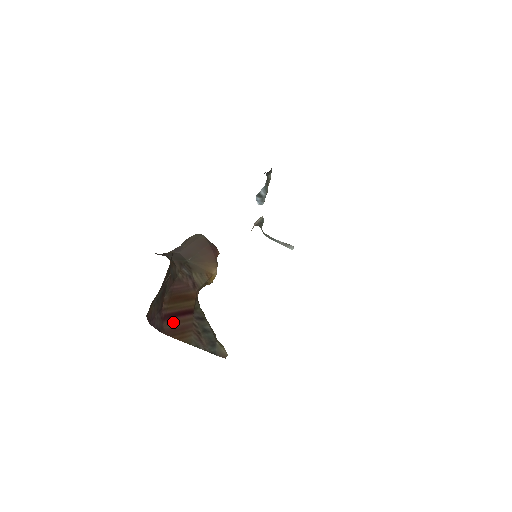
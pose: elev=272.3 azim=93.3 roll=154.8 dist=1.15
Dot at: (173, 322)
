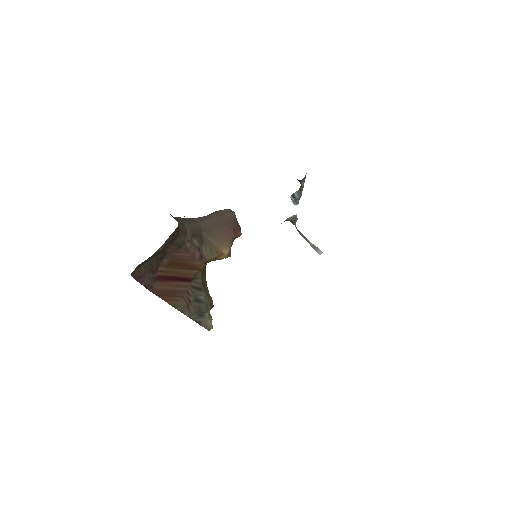
Dot at: (165, 284)
